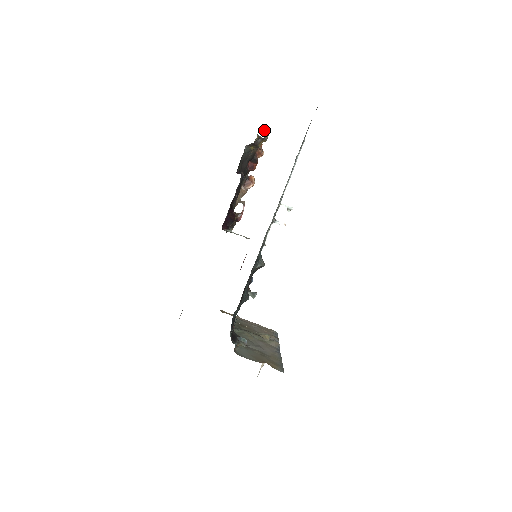
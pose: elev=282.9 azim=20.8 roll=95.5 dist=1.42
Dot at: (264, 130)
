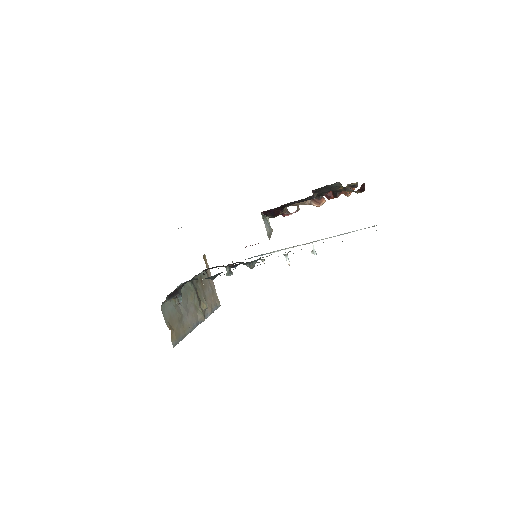
Dot at: (361, 187)
